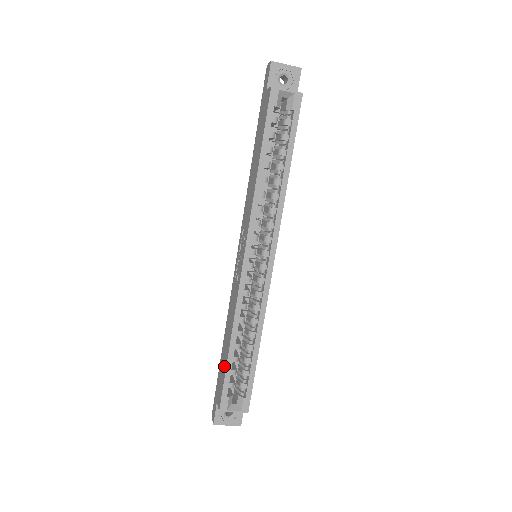
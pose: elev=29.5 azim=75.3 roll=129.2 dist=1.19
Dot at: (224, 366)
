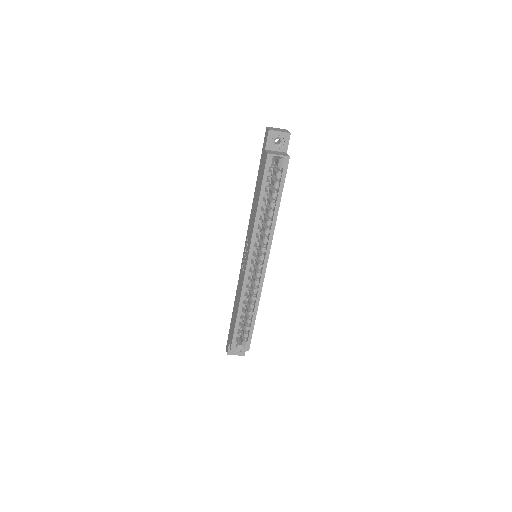
Dot at: (234, 323)
